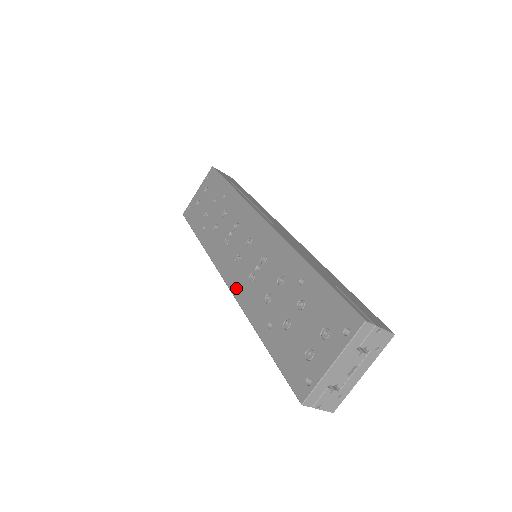
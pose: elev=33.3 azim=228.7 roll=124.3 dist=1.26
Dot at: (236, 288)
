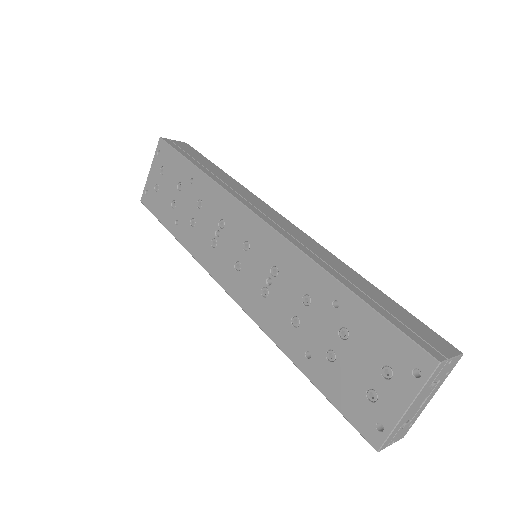
Dot at: (247, 305)
